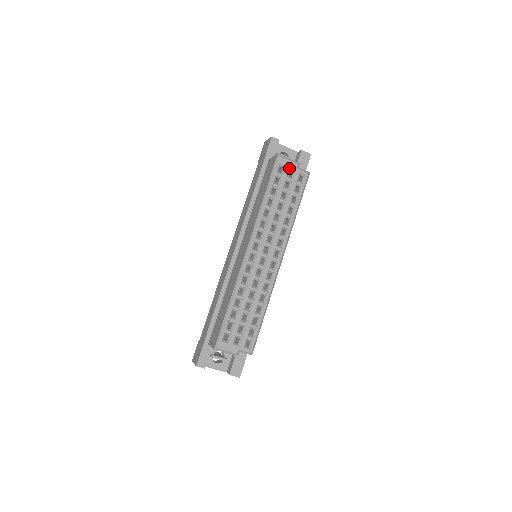
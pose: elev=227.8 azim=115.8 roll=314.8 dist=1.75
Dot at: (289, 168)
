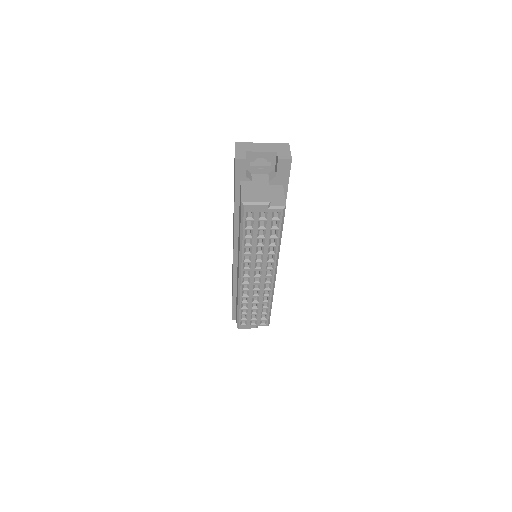
Dot at: (258, 212)
